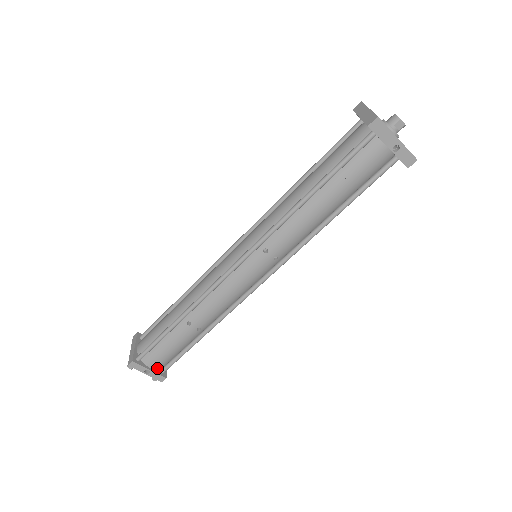
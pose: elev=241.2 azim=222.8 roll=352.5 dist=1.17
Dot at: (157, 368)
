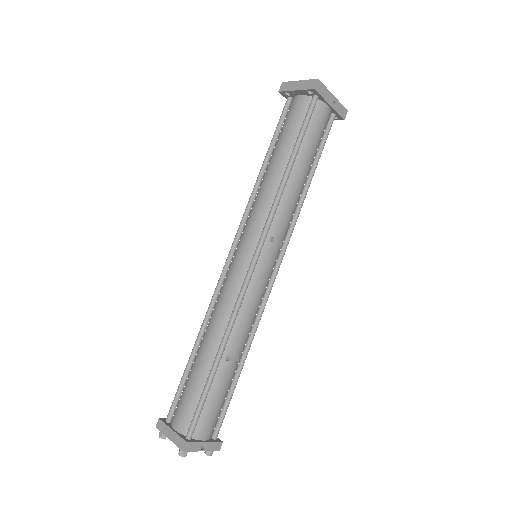
Dot at: (209, 437)
